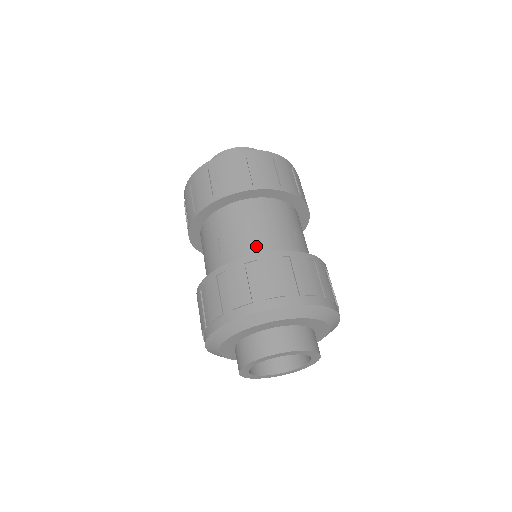
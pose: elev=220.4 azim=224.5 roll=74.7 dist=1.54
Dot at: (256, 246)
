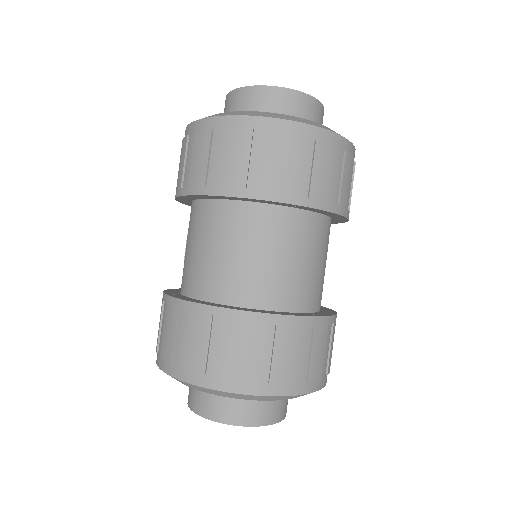
Dot at: (306, 291)
